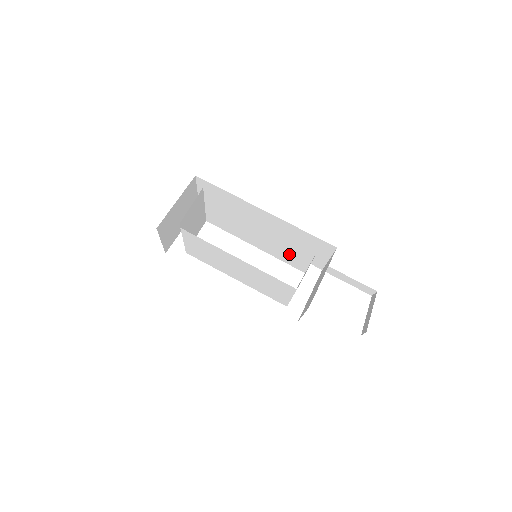
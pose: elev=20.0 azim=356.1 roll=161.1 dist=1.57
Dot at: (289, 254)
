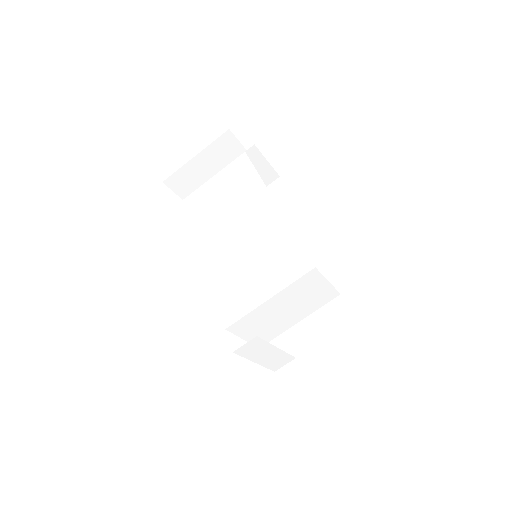
Dot at: occluded
